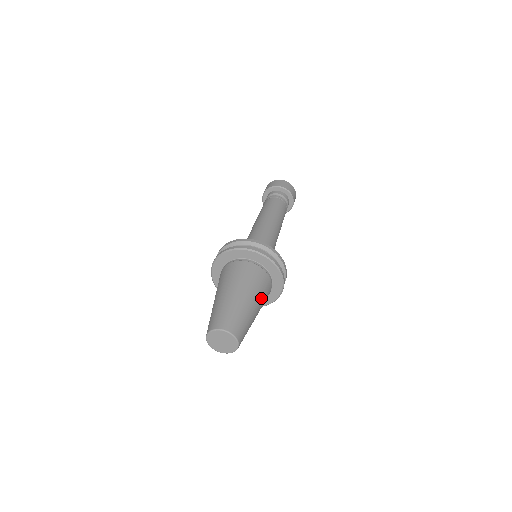
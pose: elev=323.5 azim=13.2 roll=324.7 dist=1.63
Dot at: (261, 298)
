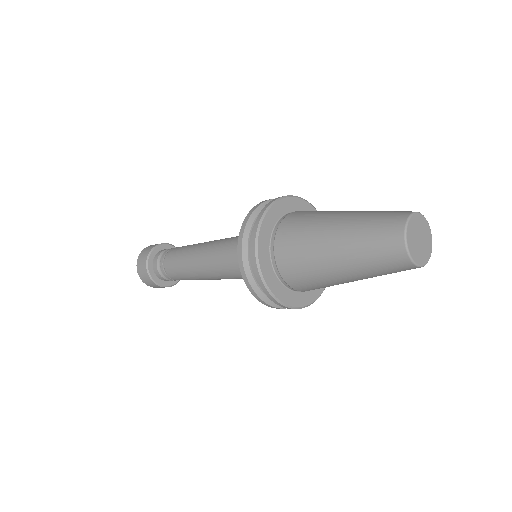
Dot at: occluded
